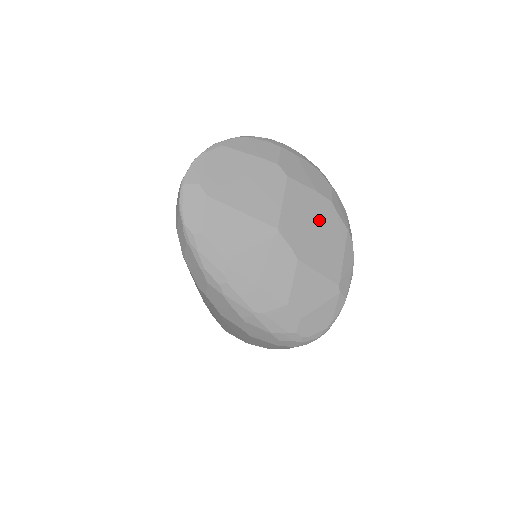
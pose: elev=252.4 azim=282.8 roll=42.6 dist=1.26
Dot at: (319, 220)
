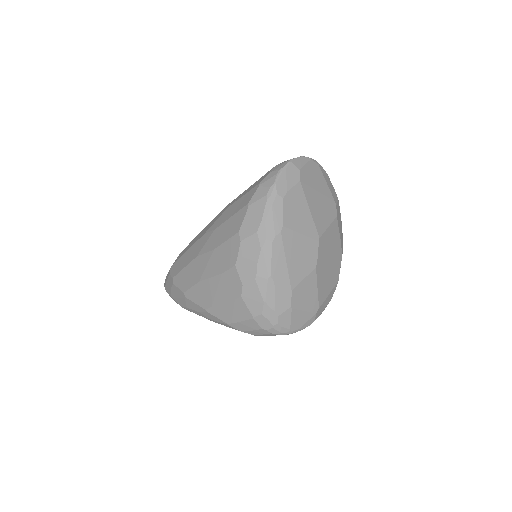
Dot at: (334, 258)
